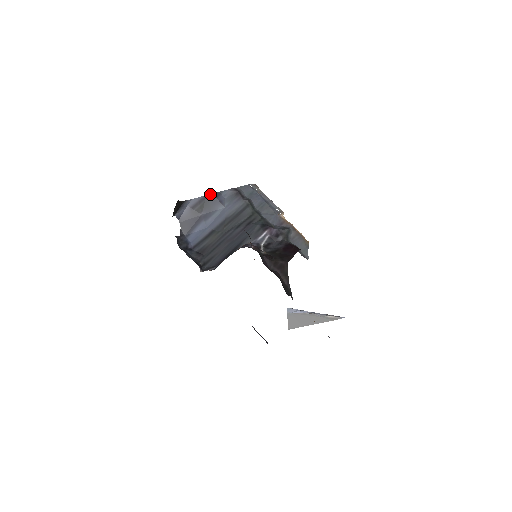
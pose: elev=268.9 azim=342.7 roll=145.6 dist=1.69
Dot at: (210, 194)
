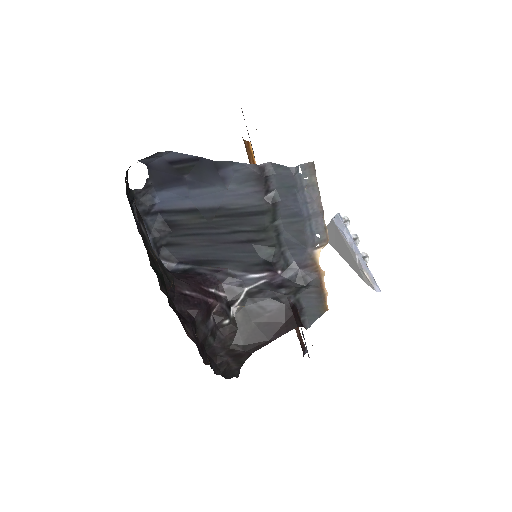
Dot at: (208, 159)
